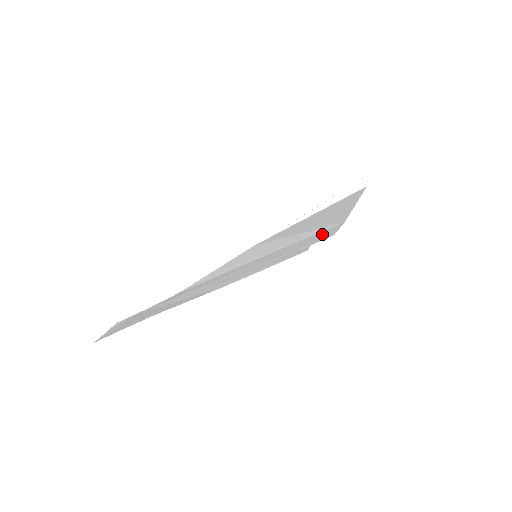
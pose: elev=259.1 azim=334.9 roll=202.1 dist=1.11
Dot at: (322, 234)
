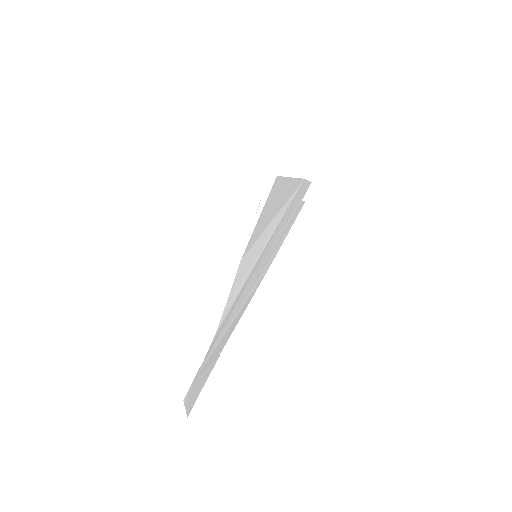
Dot at: (298, 195)
